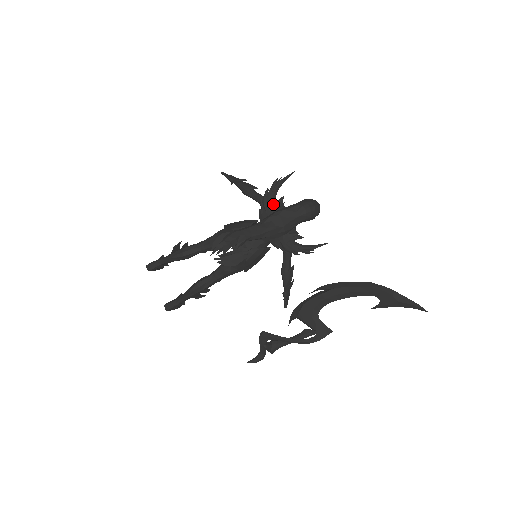
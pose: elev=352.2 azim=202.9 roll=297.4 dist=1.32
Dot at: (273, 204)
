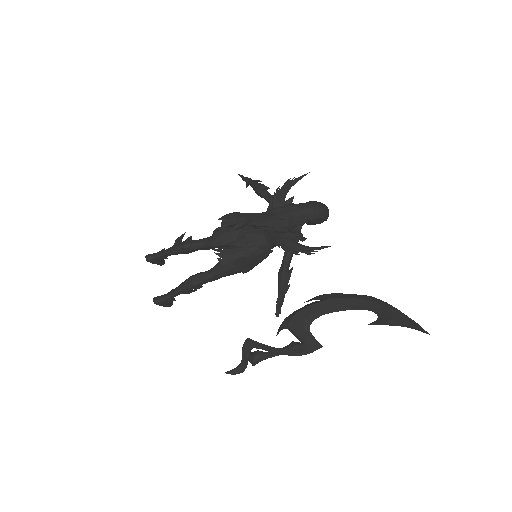
Dot at: (282, 202)
